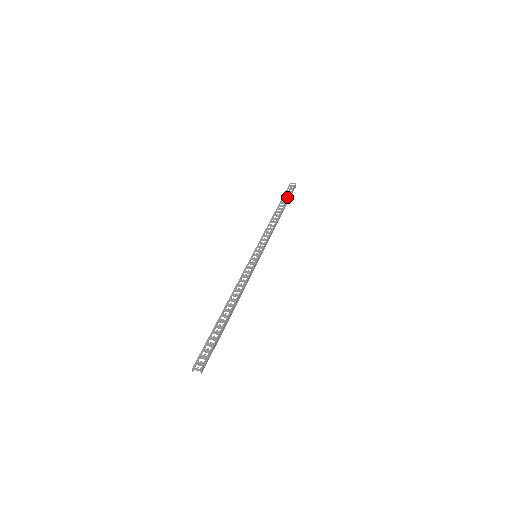
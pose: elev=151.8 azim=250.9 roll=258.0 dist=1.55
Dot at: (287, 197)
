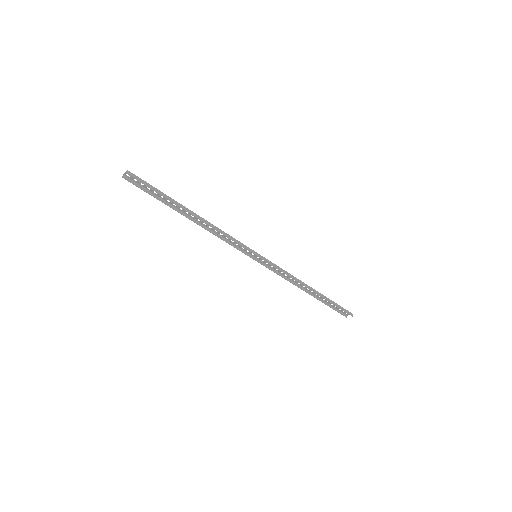
Dot at: (332, 302)
